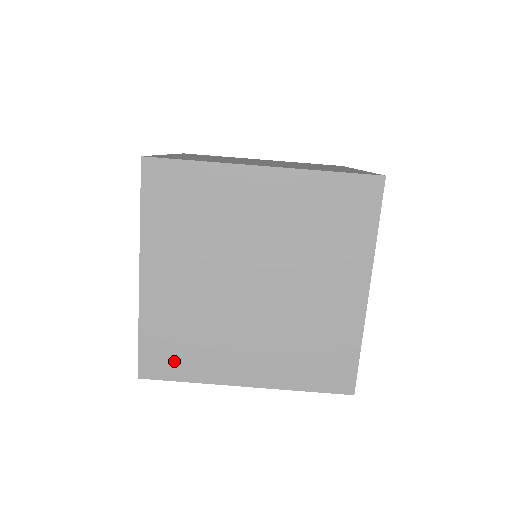
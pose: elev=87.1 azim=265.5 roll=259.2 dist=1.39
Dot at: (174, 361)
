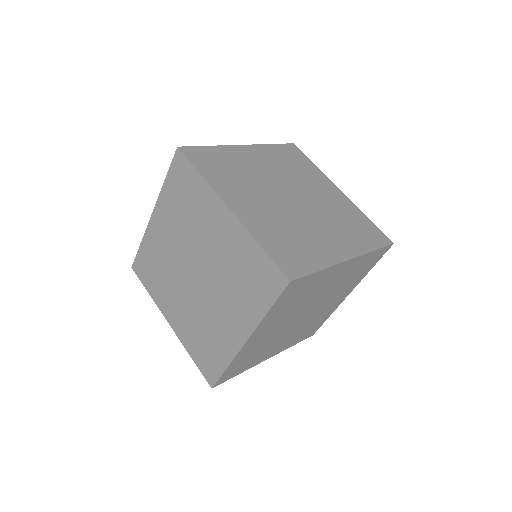
Dot at: (208, 165)
